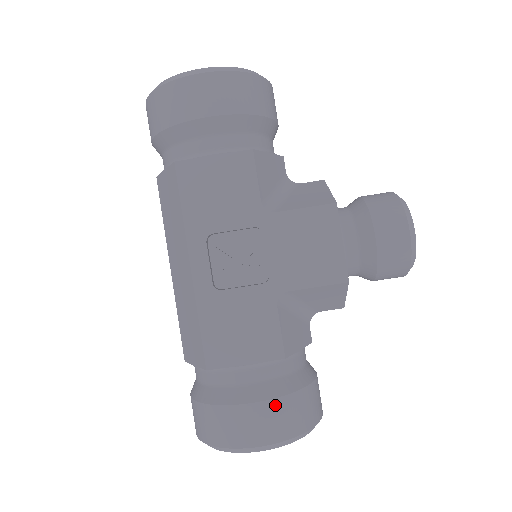
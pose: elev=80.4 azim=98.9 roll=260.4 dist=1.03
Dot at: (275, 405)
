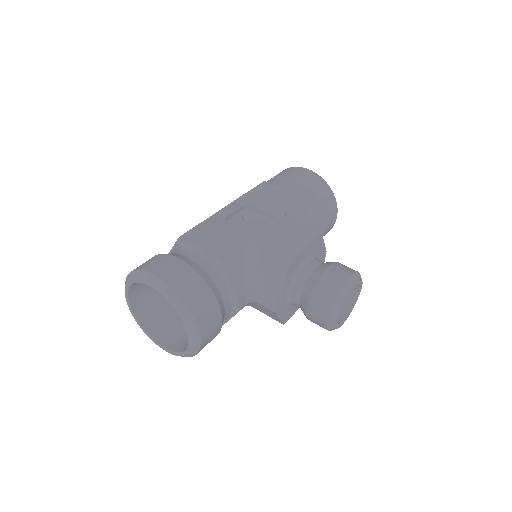
Dot at: (190, 271)
